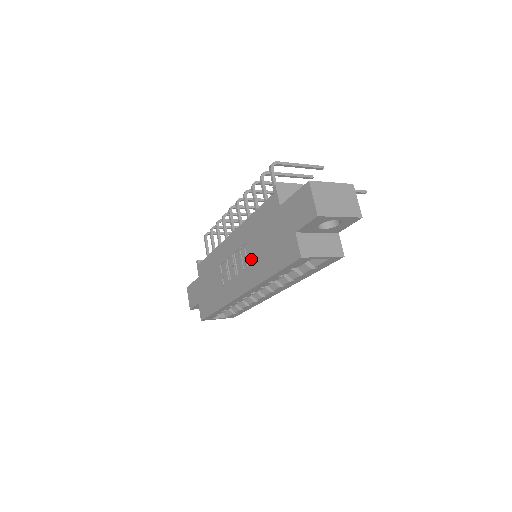
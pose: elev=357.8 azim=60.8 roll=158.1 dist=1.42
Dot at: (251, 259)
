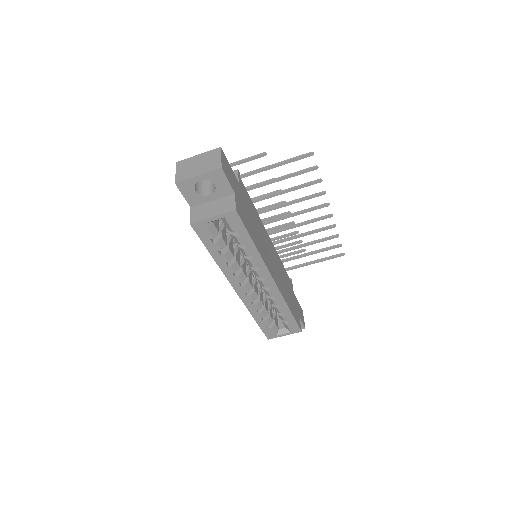
Dot at: occluded
